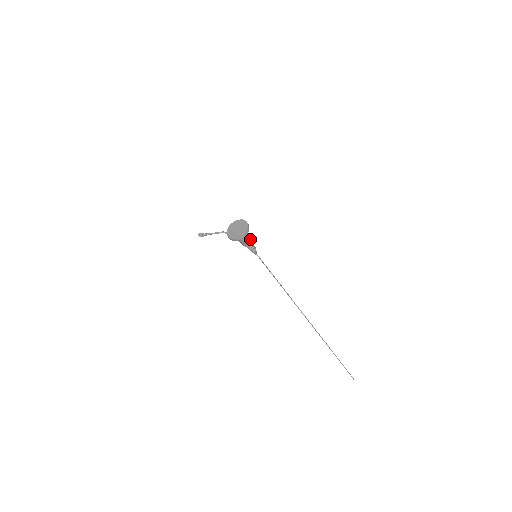
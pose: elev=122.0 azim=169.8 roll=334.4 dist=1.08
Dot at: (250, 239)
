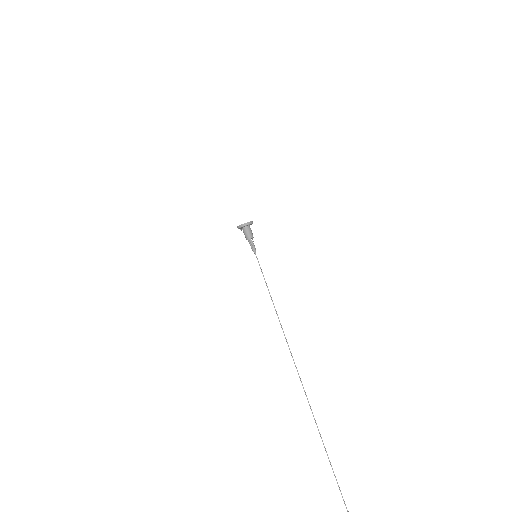
Dot at: (250, 236)
